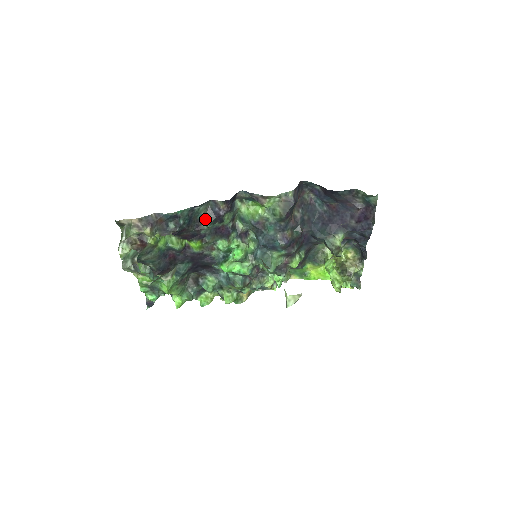
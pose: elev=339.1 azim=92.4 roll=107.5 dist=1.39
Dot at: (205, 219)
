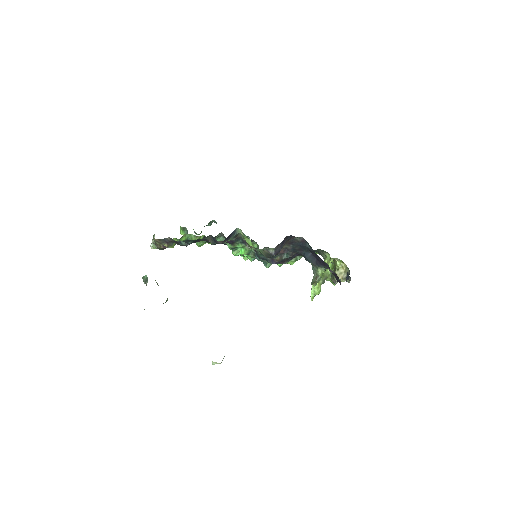
Dot at: (209, 241)
